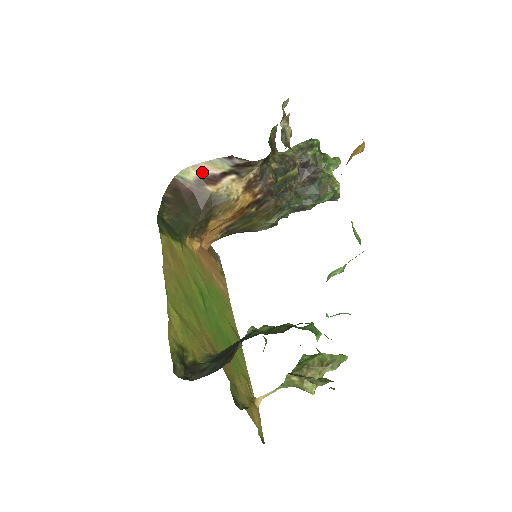
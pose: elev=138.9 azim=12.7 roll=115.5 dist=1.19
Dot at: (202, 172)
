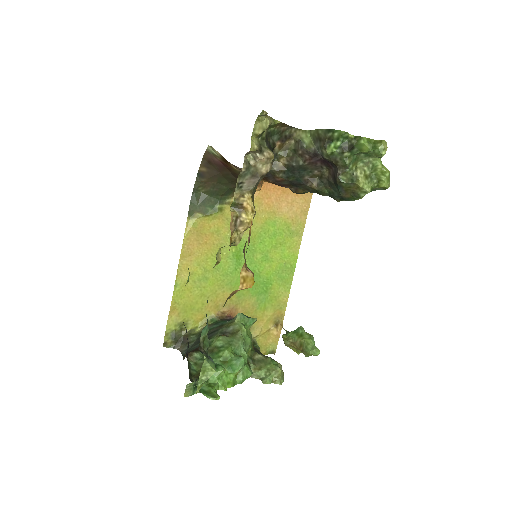
Dot at: (221, 155)
